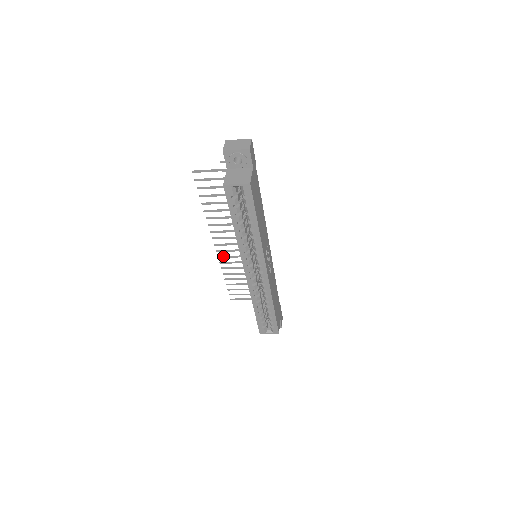
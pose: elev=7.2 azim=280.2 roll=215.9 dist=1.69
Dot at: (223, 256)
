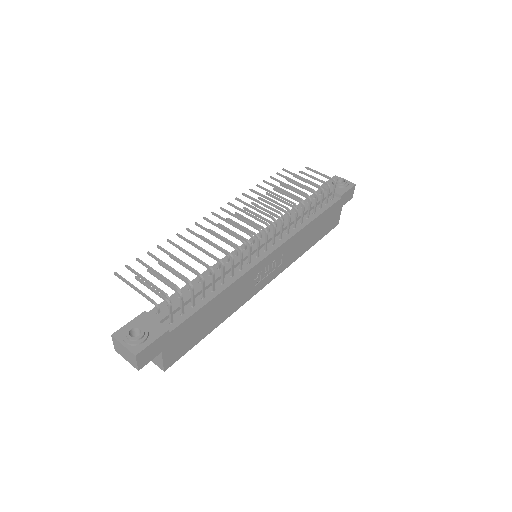
Dot at: (233, 206)
